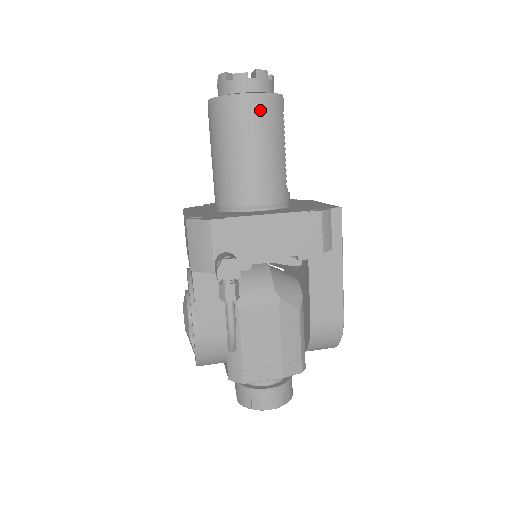
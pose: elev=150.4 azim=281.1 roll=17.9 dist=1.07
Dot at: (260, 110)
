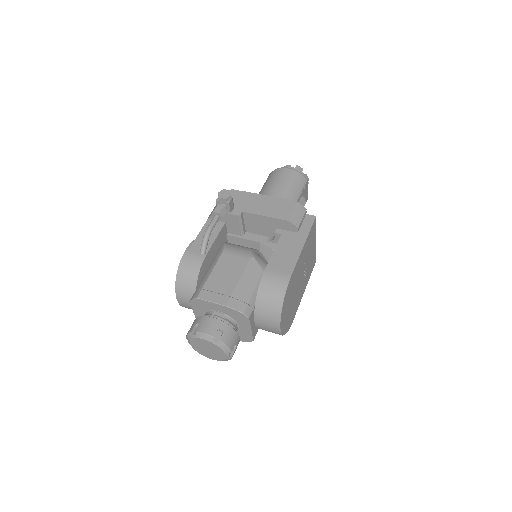
Dot at: (289, 174)
